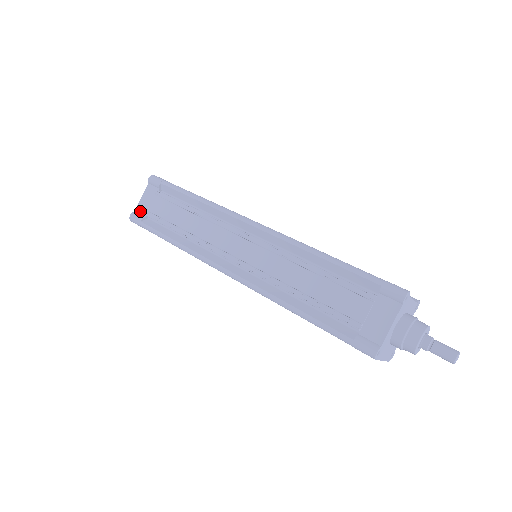
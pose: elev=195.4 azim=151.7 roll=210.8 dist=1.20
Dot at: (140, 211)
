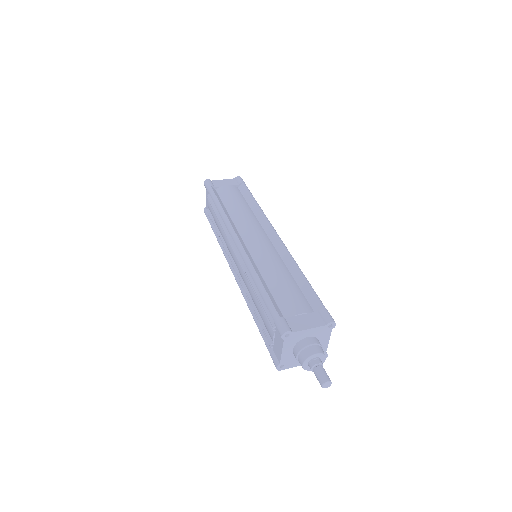
Dot at: (207, 208)
